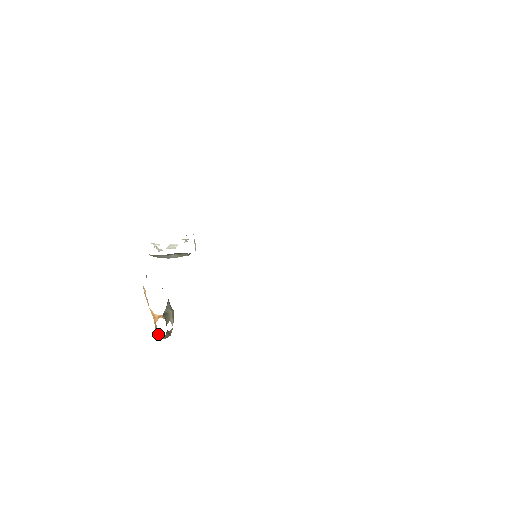
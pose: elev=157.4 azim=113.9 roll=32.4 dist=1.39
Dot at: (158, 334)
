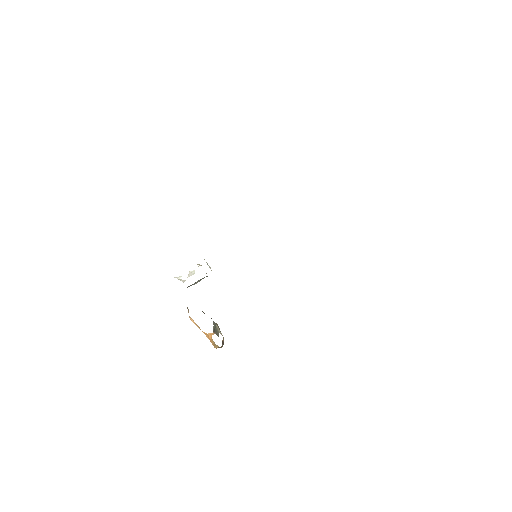
Dot at: (217, 347)
